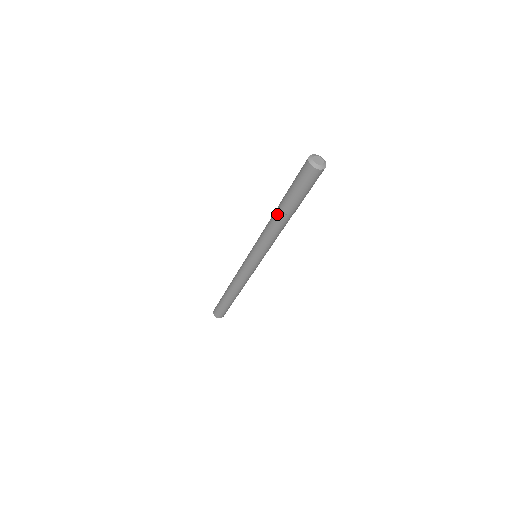
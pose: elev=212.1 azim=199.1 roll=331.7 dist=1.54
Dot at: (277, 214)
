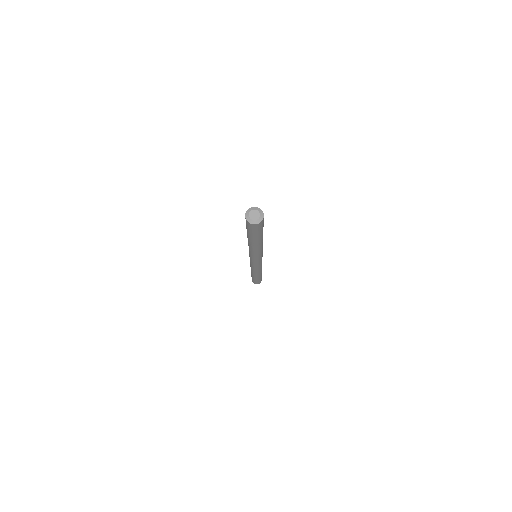
Dot at: occluded
